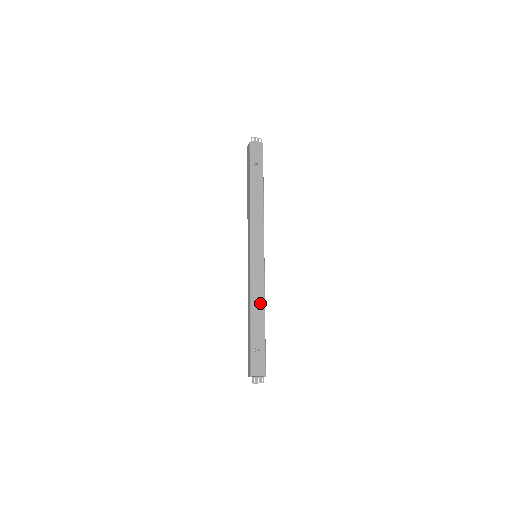
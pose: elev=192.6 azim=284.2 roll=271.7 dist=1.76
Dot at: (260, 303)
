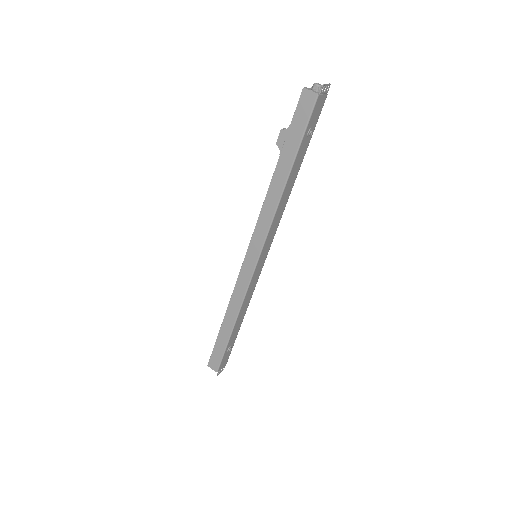
Dot at: (246, 308)
